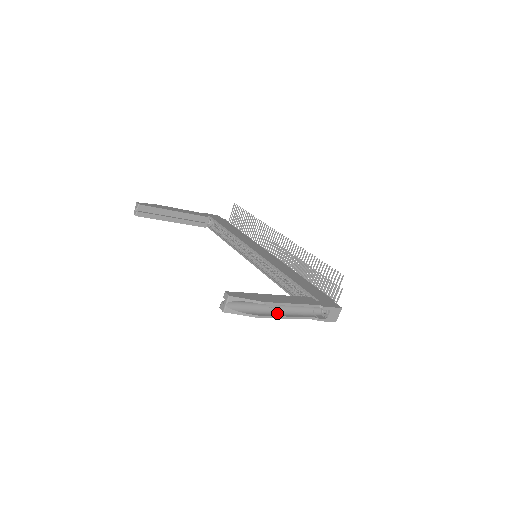
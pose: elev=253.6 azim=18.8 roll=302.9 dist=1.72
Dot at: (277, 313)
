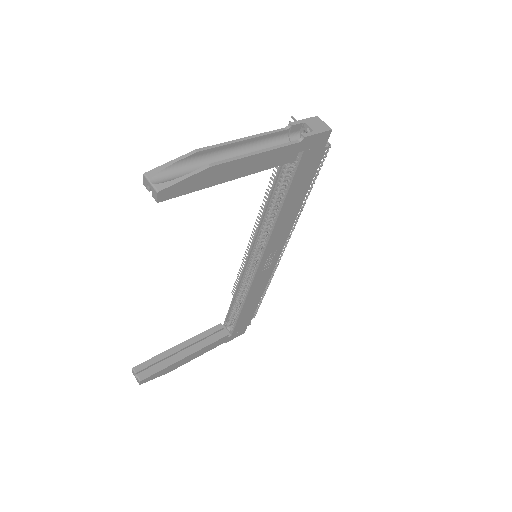
Dot at: (240, 161)
